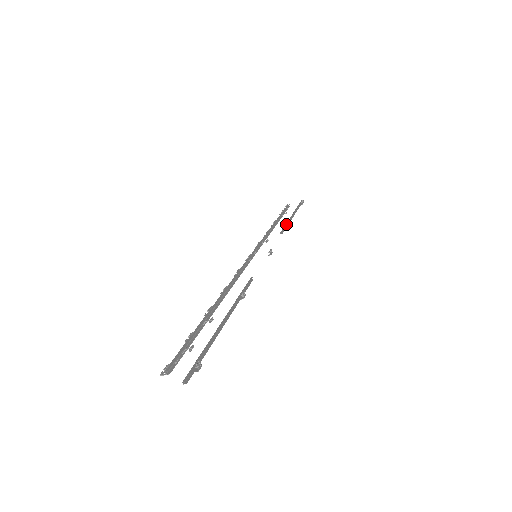
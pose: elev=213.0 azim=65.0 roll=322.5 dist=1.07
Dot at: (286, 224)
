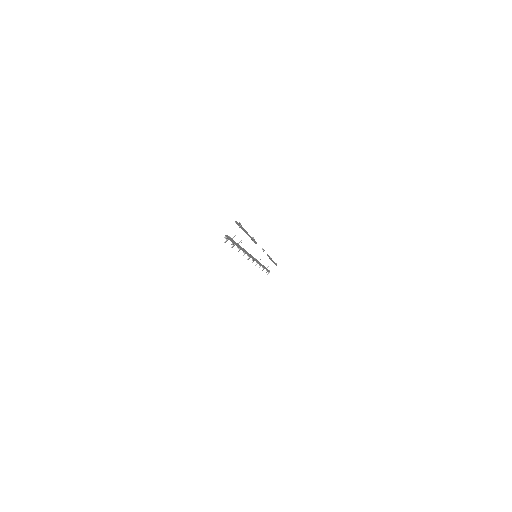
Dot at: (269, 257)
